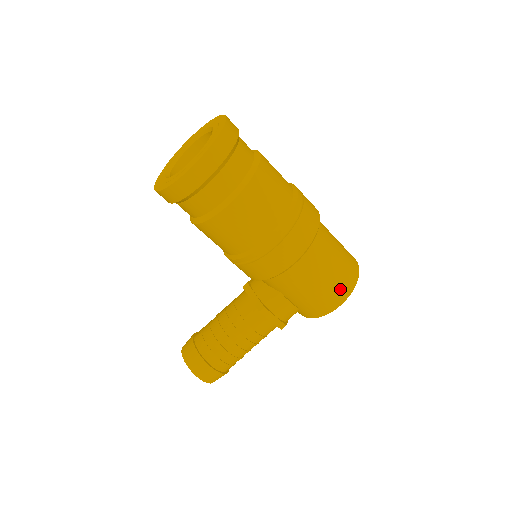
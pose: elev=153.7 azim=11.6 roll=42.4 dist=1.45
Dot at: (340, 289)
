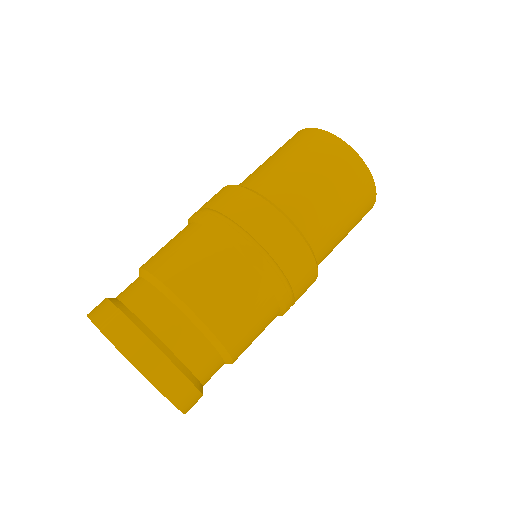
Dot at: (364, 212)
